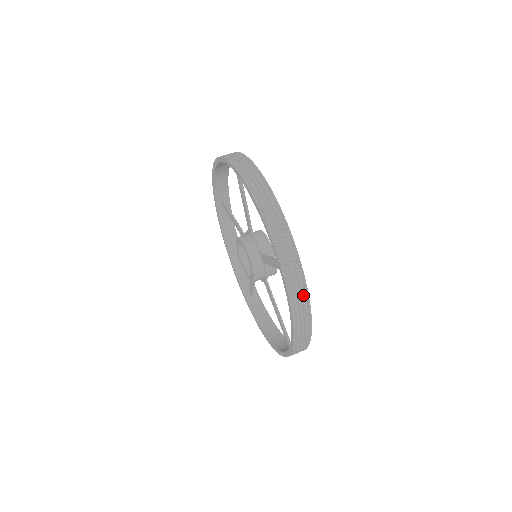
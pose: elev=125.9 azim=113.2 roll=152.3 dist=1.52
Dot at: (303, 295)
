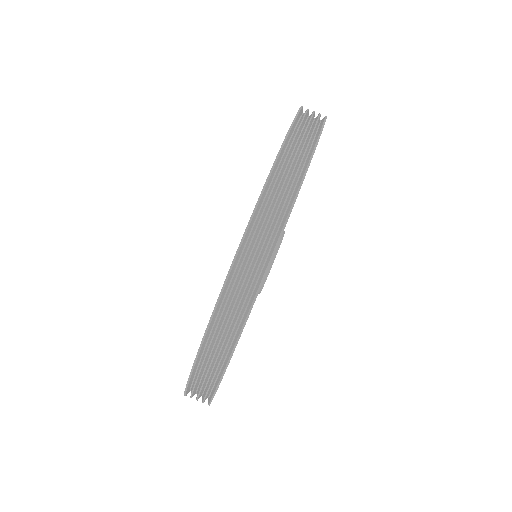
Dot at: (219, 364)
